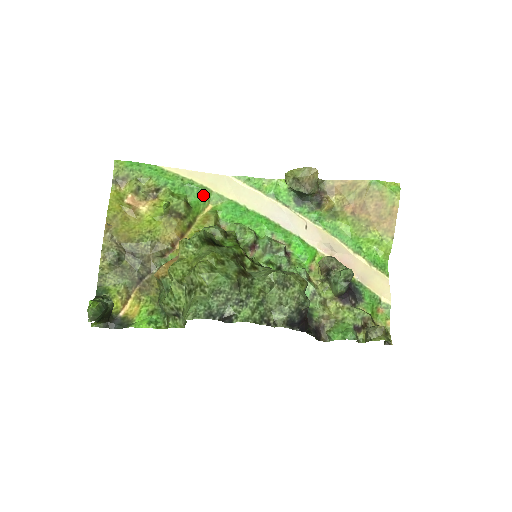
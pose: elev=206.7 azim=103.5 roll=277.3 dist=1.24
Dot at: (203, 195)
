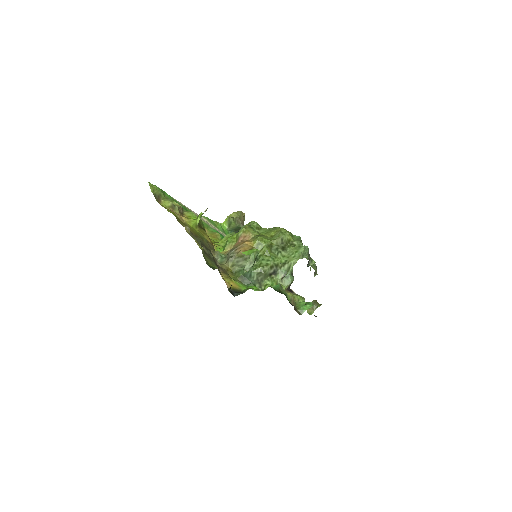
Dot at: occluded
